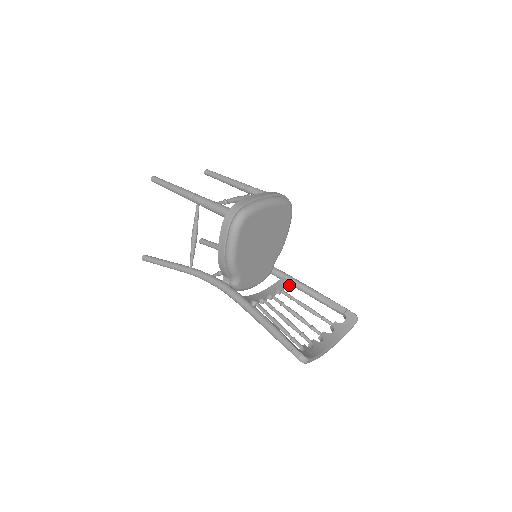
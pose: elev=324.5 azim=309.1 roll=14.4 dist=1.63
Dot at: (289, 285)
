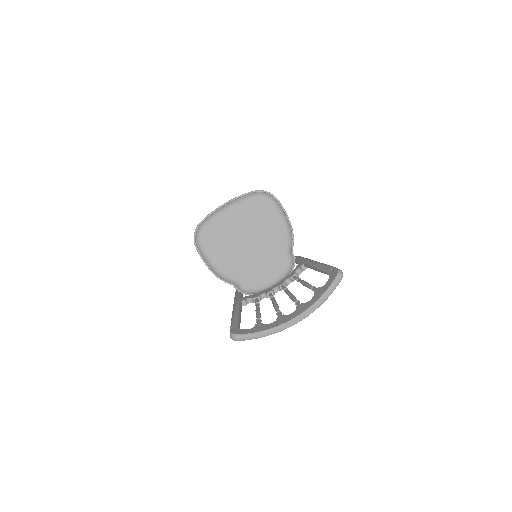
Dot at: (303, 268)
